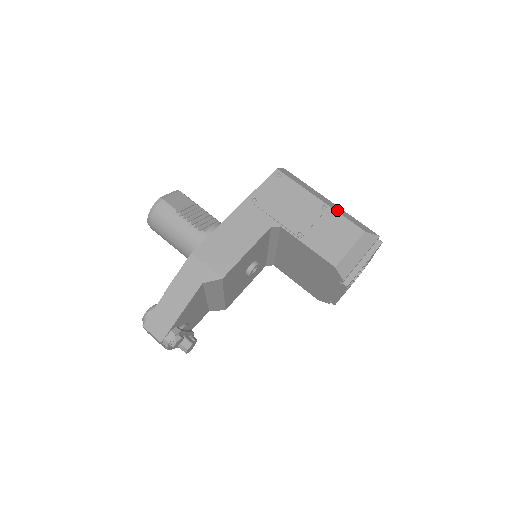
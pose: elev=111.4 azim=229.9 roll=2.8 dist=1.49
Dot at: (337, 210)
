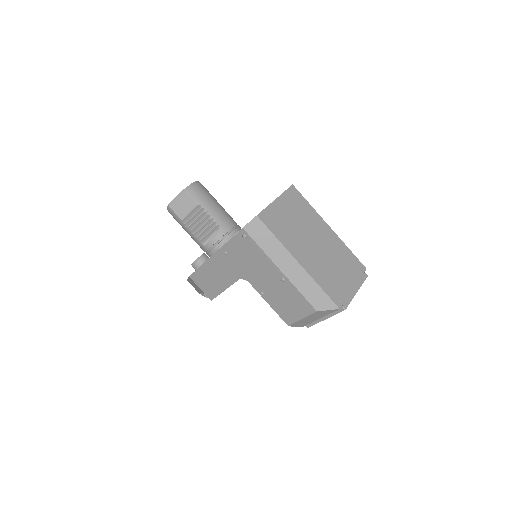
Dot at: (297, 282)
